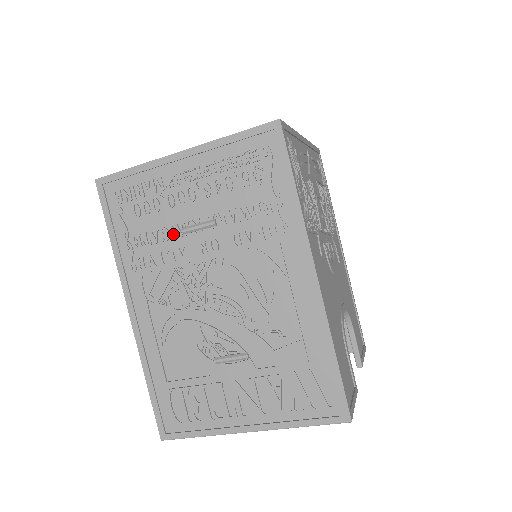
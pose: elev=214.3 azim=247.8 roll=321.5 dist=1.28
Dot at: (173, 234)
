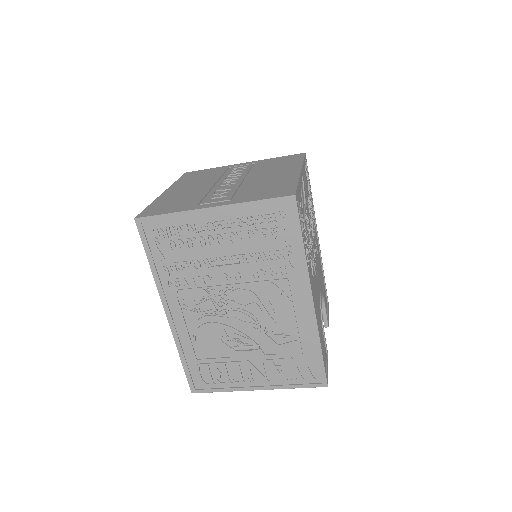
Dot at: (204, 266)
